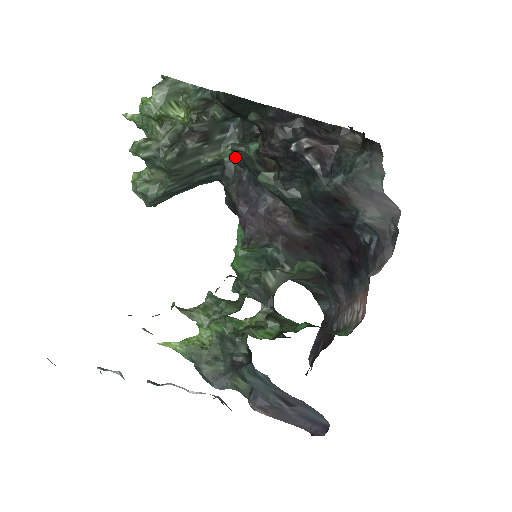
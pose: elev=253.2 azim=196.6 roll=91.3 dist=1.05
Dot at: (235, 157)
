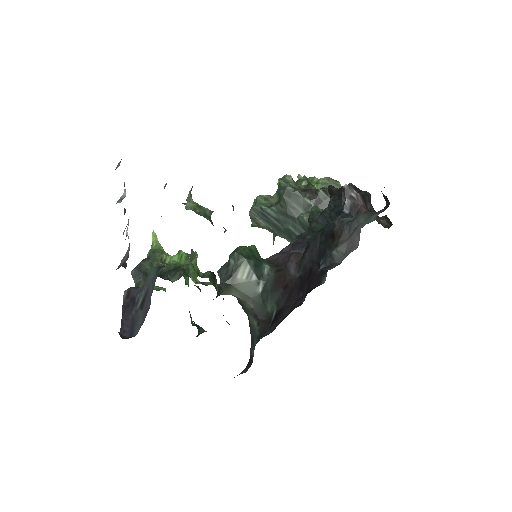
Dot at: occluded
